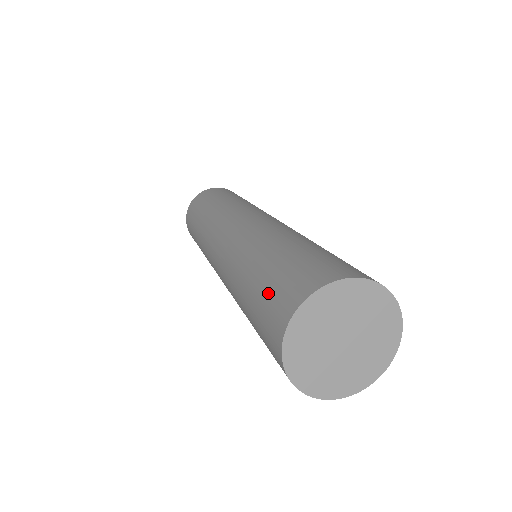
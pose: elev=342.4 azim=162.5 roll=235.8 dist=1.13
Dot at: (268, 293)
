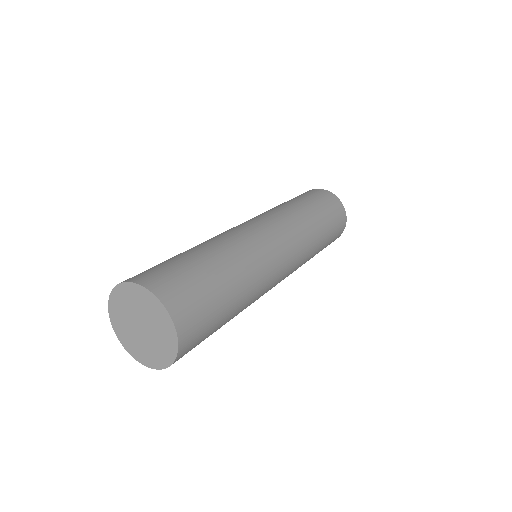
Dot at: occluded
